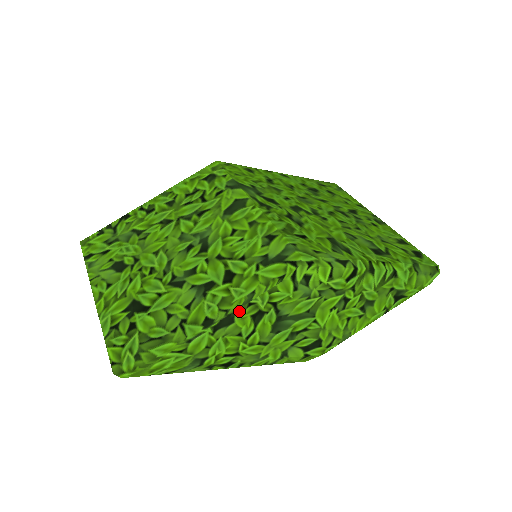
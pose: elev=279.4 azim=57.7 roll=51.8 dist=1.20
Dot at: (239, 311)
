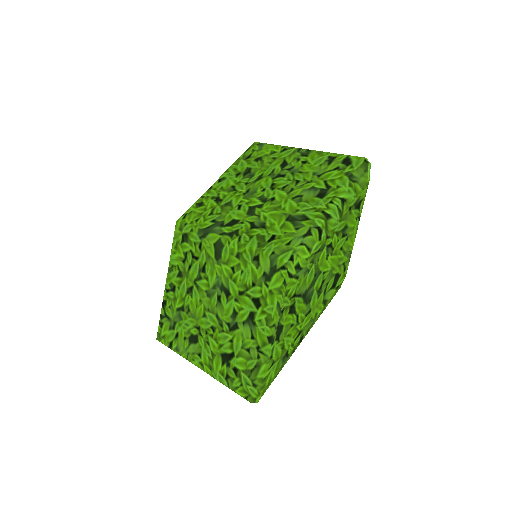
Dot at: (280, 320)
